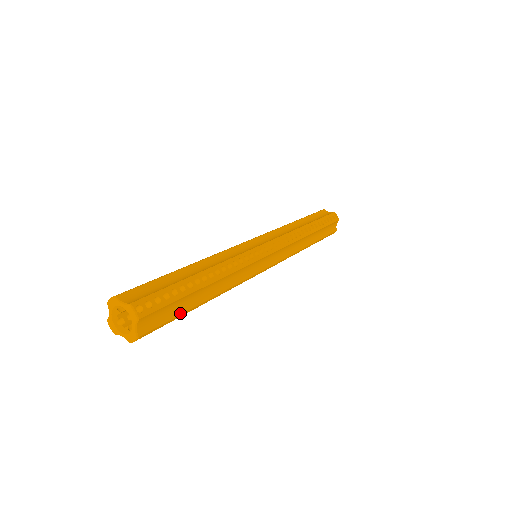
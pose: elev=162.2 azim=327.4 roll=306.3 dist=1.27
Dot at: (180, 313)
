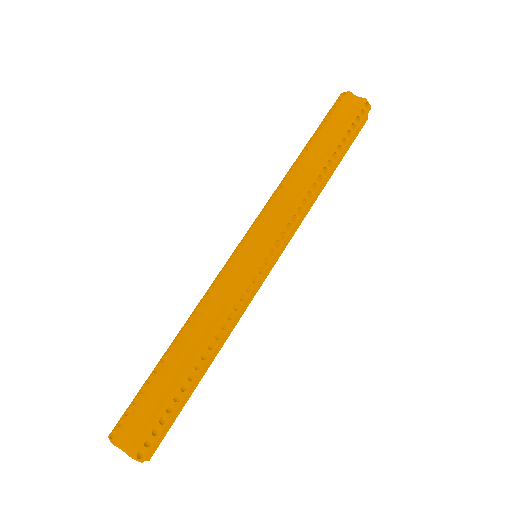
Dot at: (182, 407)
